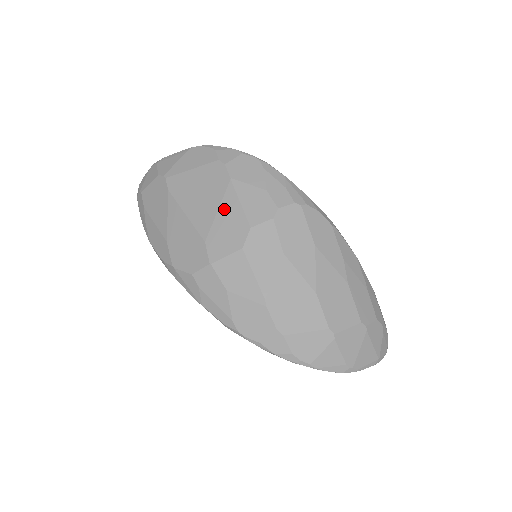
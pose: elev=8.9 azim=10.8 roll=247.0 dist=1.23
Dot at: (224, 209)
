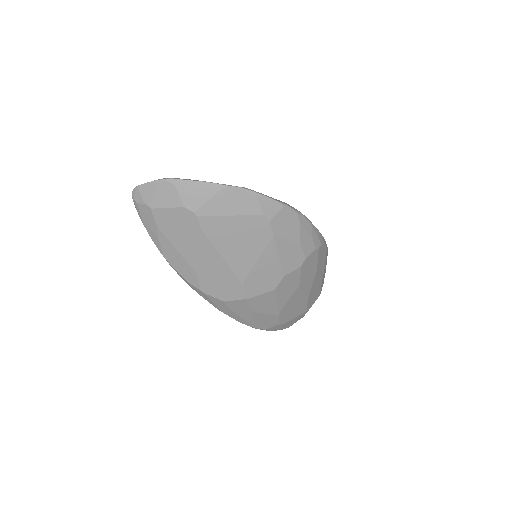
Dot at: (264, 260)
